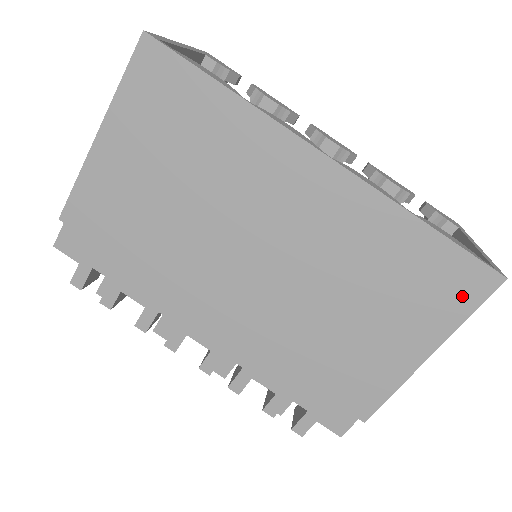
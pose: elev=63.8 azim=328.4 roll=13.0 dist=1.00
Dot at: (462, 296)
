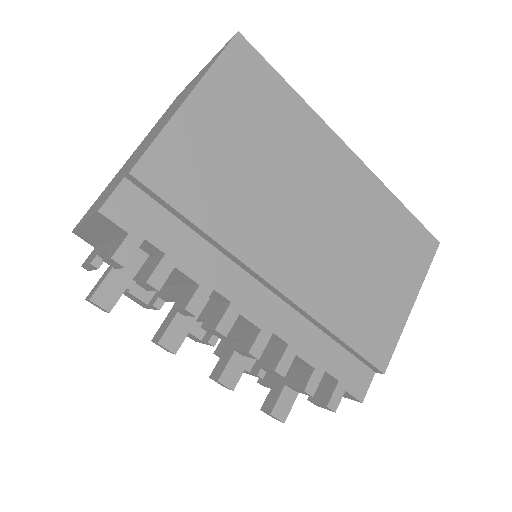
Dot at: (423, 256)
